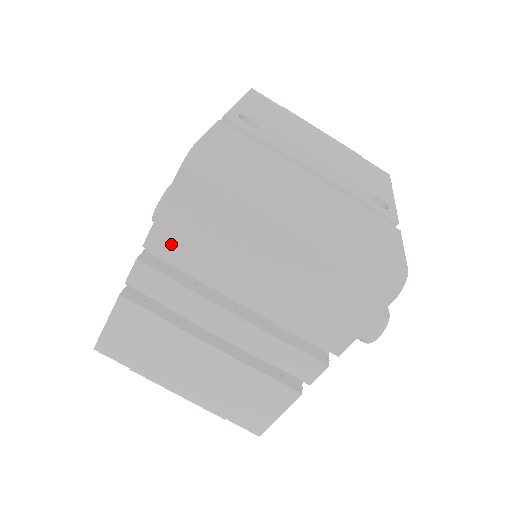
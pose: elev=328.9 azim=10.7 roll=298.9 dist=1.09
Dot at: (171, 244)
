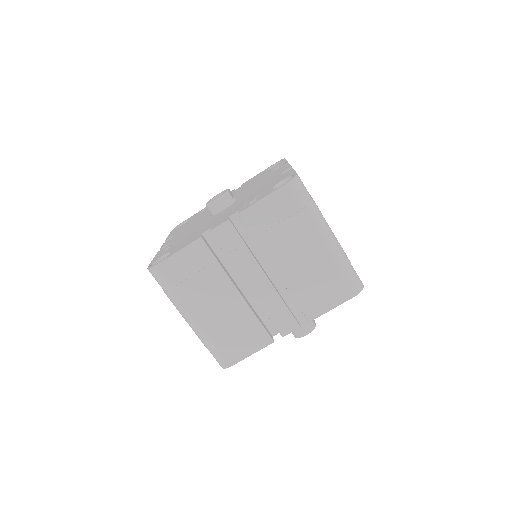
Dot at: (256, 219)
